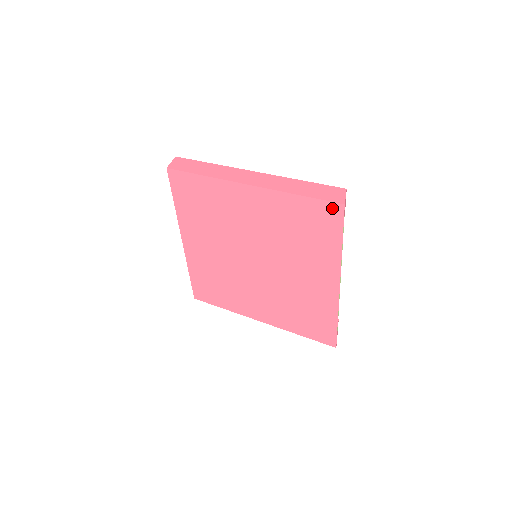
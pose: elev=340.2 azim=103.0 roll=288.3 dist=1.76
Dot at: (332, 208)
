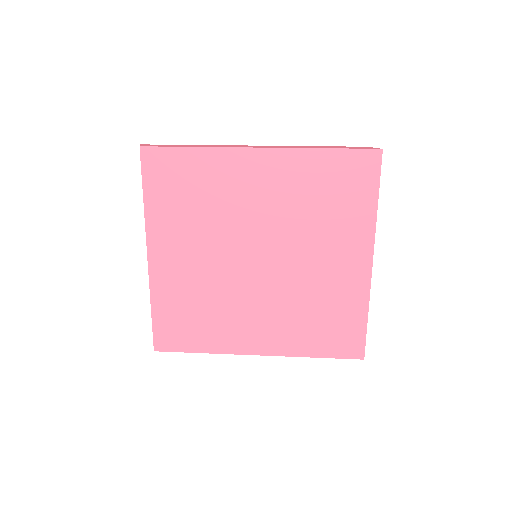
Dot at: (367, 157)
